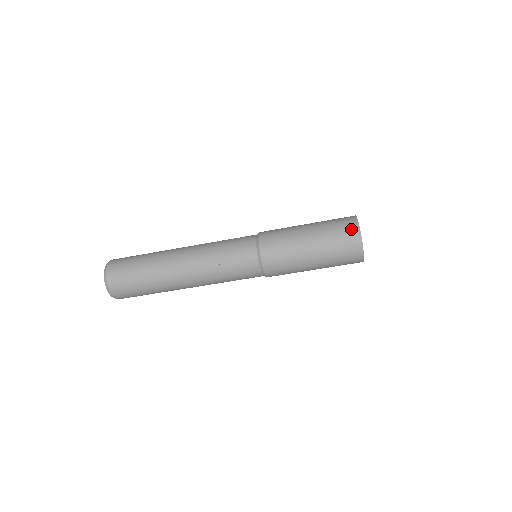
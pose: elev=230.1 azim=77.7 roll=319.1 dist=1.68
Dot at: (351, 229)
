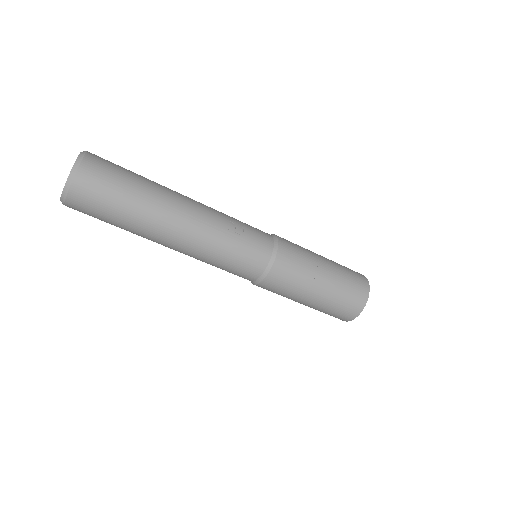
Dot at: (360, 275)
